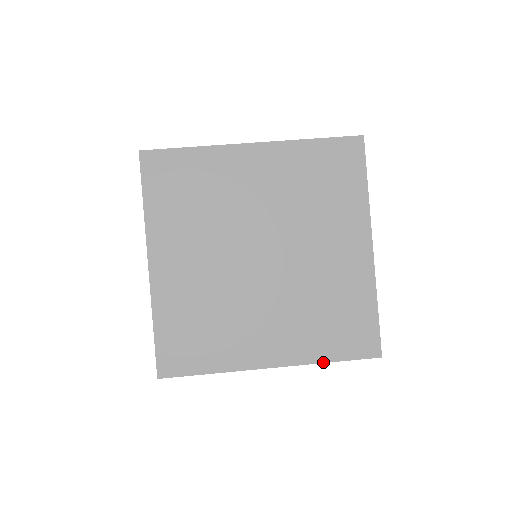
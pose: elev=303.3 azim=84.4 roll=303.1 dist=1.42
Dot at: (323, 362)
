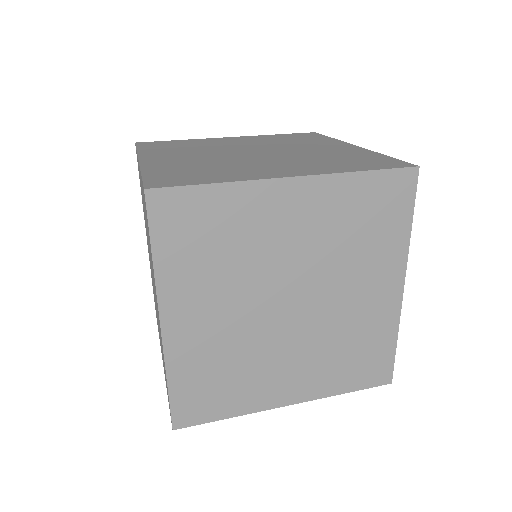
Dot at: (338, 394)
